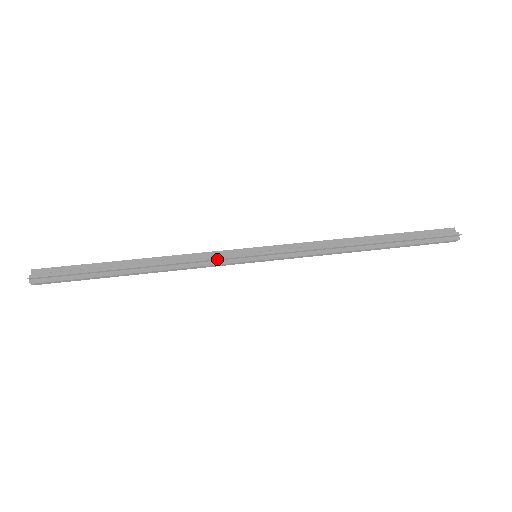
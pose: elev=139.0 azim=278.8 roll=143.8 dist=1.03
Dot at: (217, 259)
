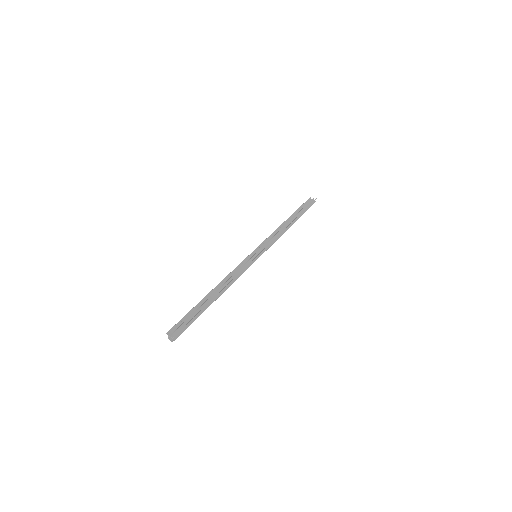
Dot at: (246, 267)
